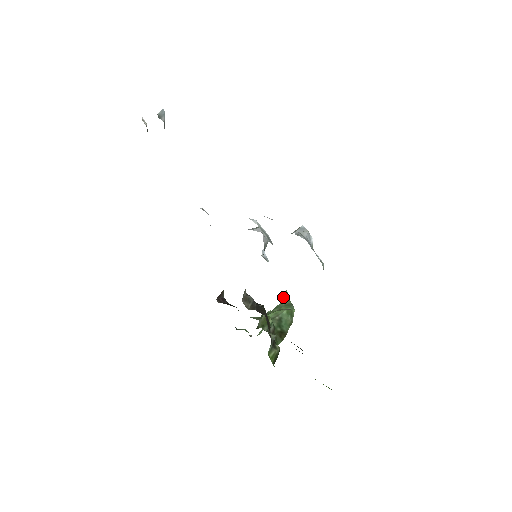
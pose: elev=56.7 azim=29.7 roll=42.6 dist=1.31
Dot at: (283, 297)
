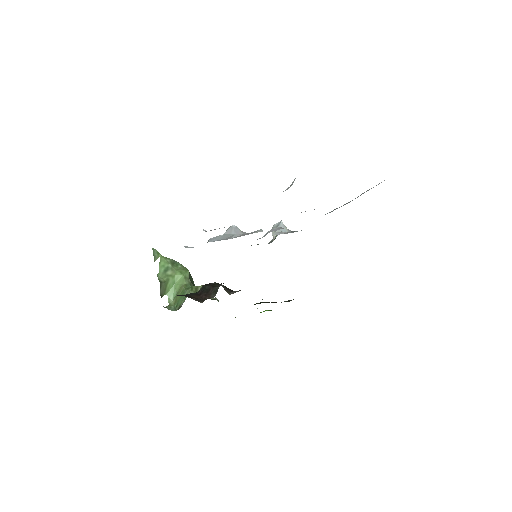
Dot at: (157, 256)
